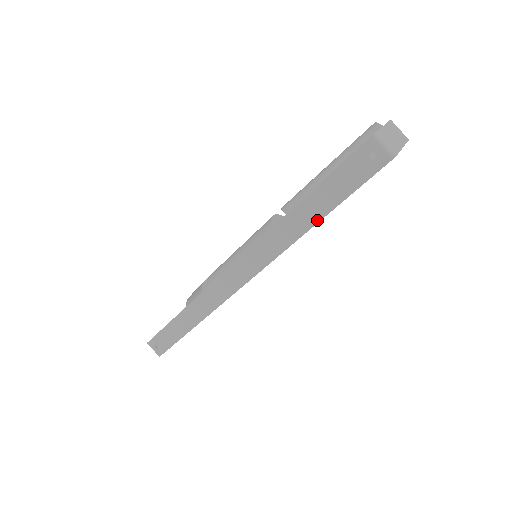
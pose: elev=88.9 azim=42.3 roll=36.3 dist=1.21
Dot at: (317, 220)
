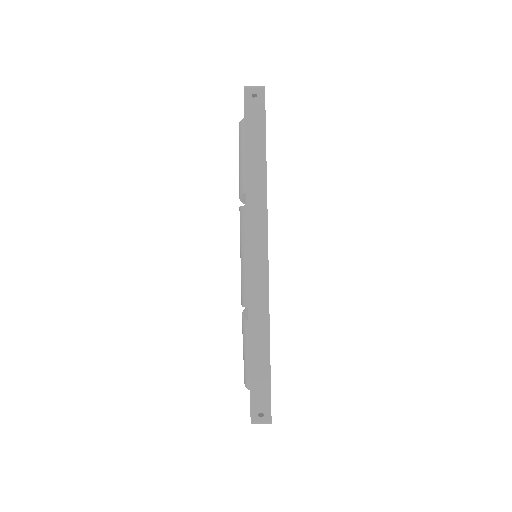
Dot at: (264, 161)
